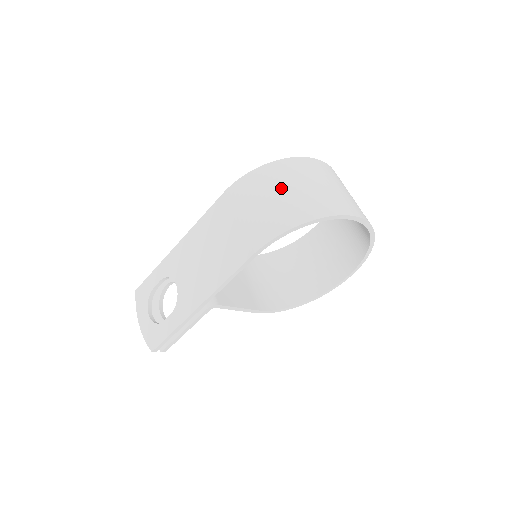
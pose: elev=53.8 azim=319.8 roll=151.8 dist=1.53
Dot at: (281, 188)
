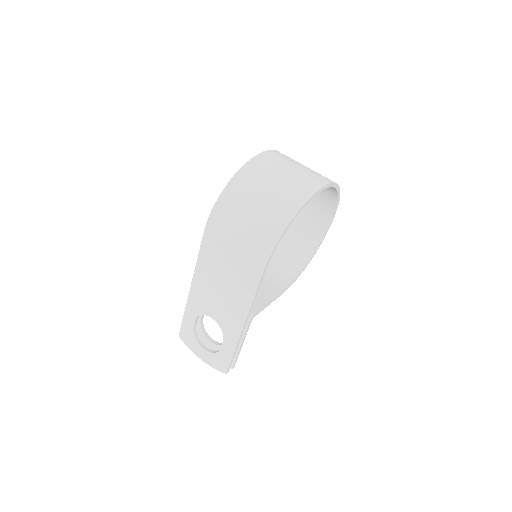
Dot at: (250, 205)
